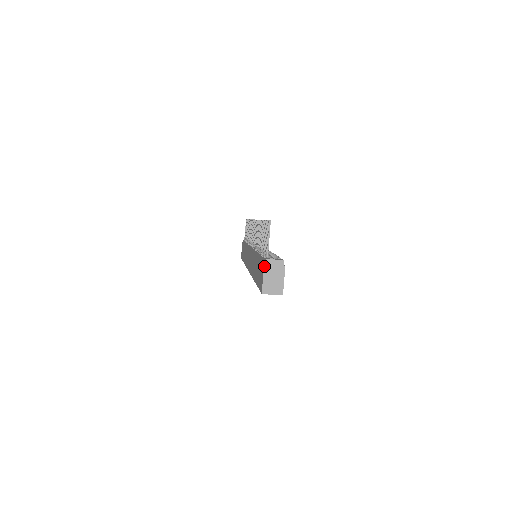
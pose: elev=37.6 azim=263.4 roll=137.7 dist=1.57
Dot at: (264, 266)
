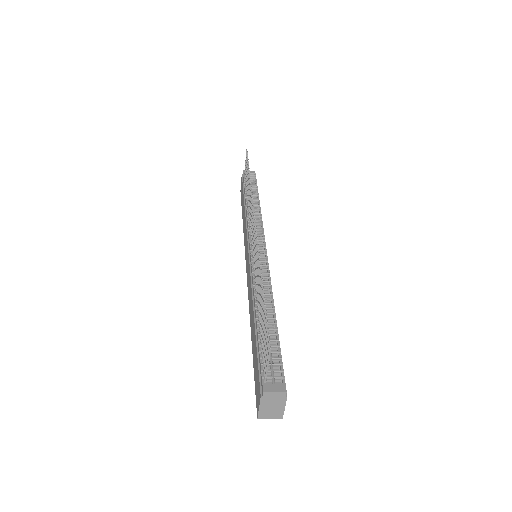
Dot at: (261, 398)
